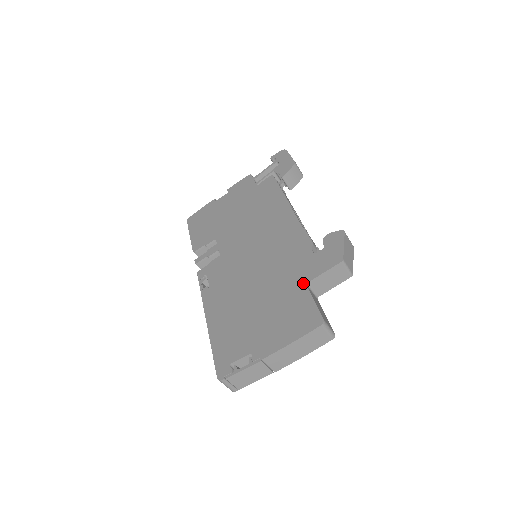
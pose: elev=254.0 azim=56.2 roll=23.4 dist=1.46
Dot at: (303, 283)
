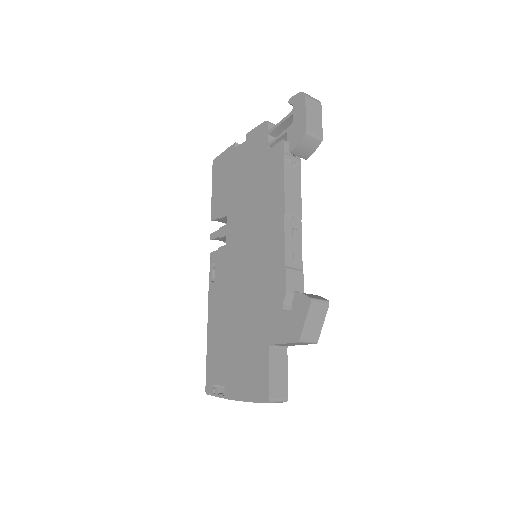
Dot at: (267, 343)
